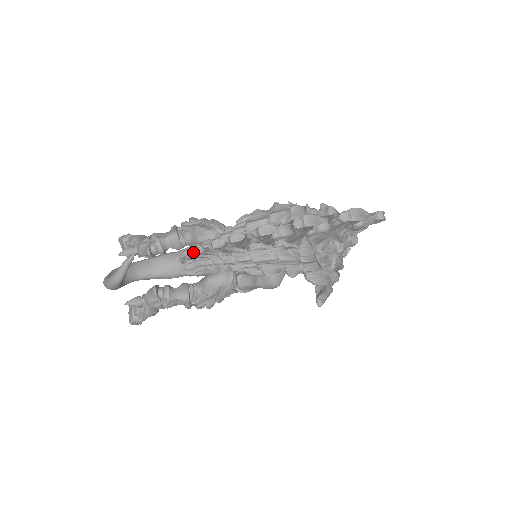
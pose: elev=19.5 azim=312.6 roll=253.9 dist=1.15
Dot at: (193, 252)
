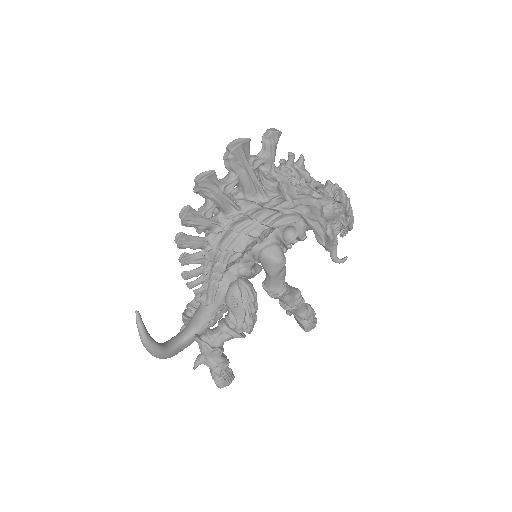
Dot at: (187, 283)
